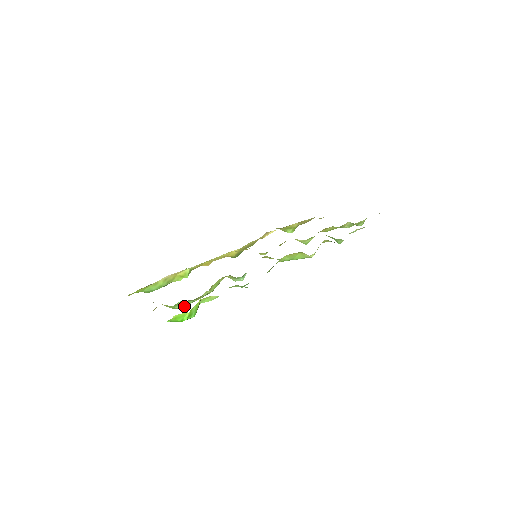
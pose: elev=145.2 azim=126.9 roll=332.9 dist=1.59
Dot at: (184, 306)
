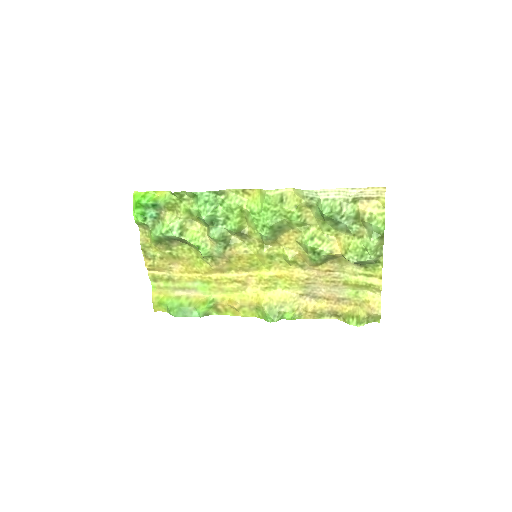
Dot at: (159, 233)
